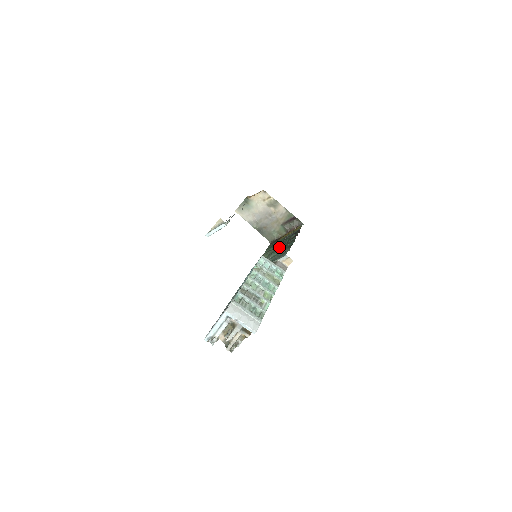
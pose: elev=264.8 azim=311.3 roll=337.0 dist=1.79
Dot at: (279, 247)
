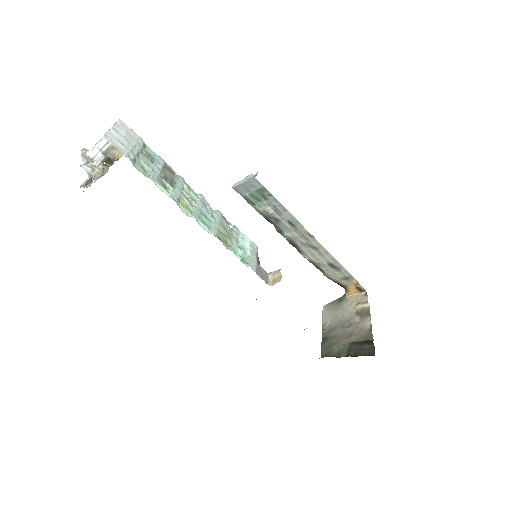
Dot at: occluded
